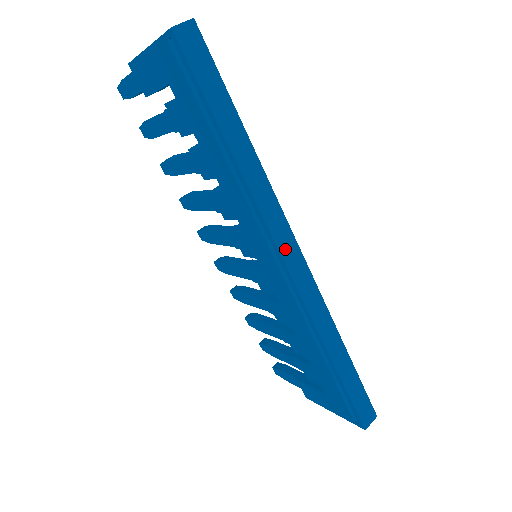
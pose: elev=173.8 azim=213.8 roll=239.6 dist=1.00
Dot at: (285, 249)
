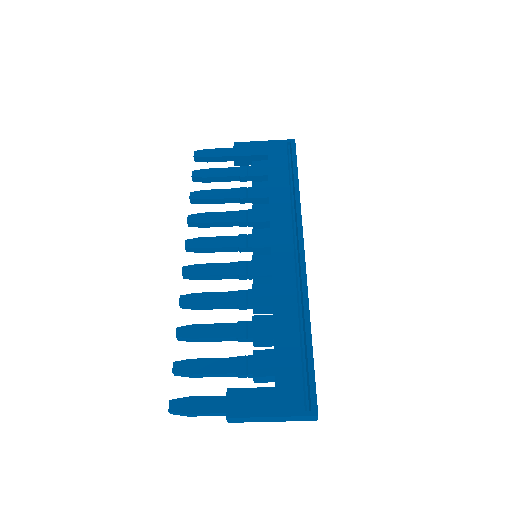
Dot at: (303, 242)
